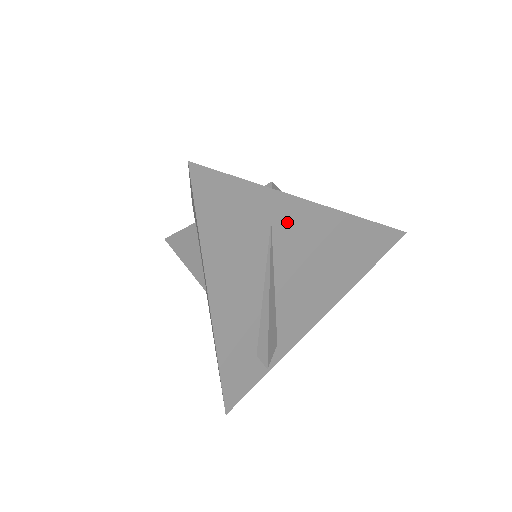
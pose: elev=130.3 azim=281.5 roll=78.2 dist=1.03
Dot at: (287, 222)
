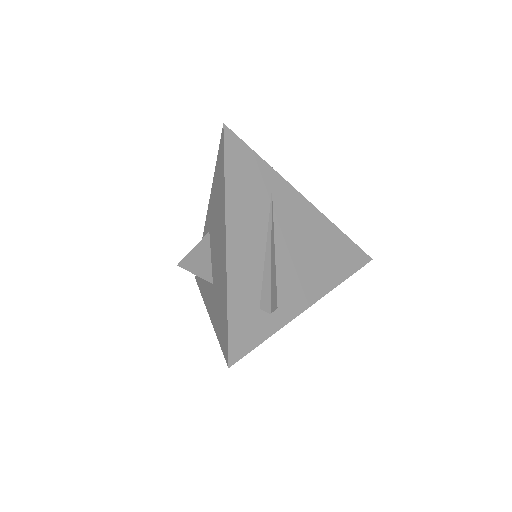
Dot at: (283, 197)
